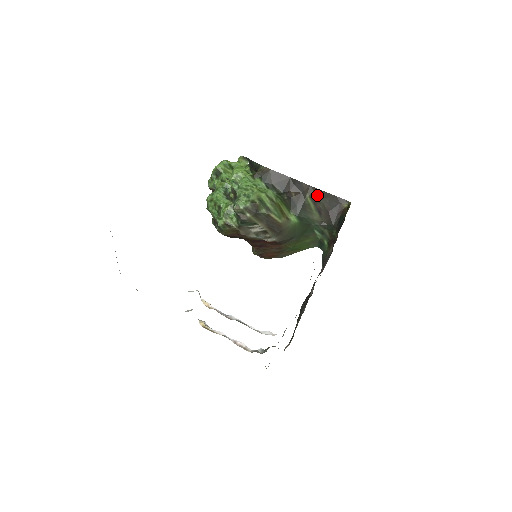
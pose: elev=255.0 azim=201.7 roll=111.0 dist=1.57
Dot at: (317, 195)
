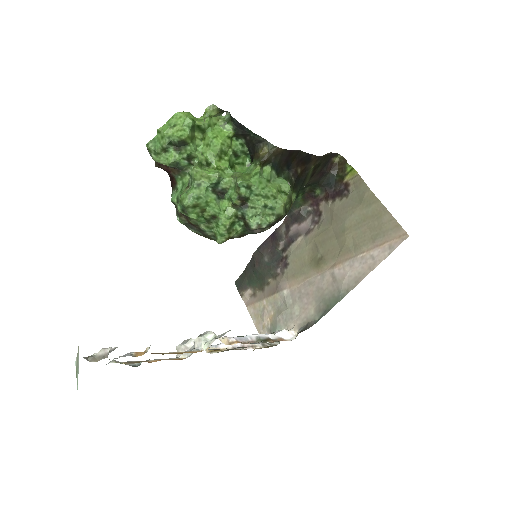
Dot at: (320, 163)
